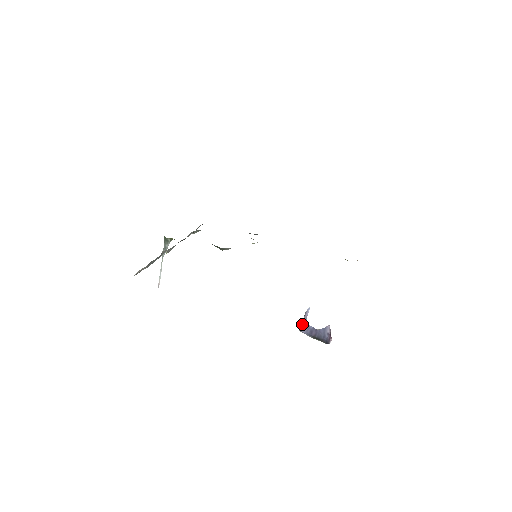
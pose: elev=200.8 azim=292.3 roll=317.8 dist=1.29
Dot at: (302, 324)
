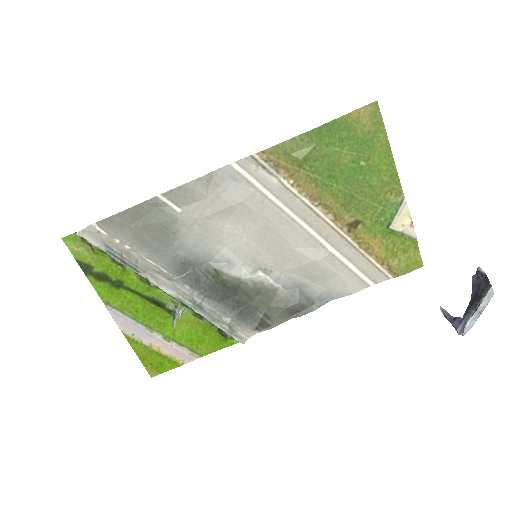
Dot at: (452, 325)
